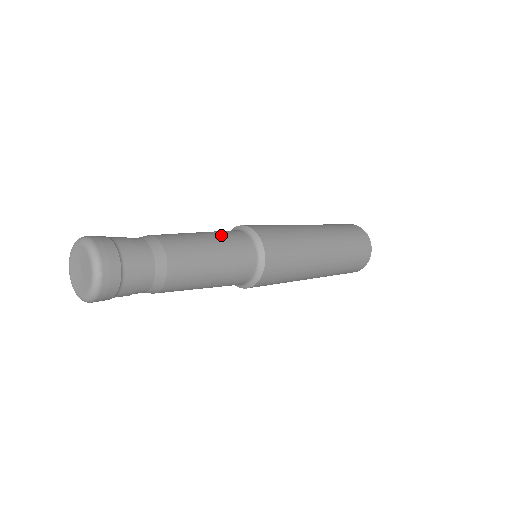
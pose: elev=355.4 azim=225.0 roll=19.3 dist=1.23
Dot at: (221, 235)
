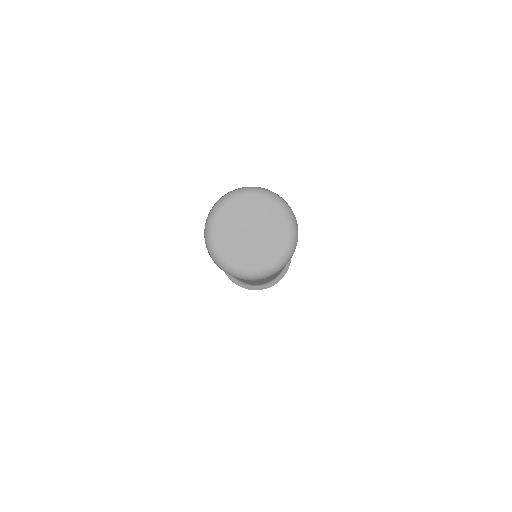
Dot at: occluded
